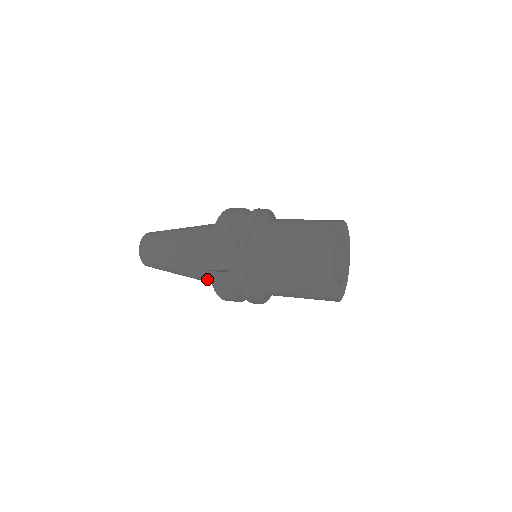
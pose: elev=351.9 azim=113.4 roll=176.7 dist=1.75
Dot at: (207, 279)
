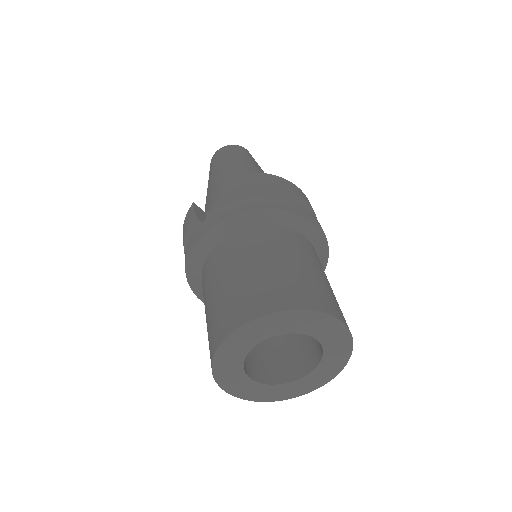
Dot at: occluded
